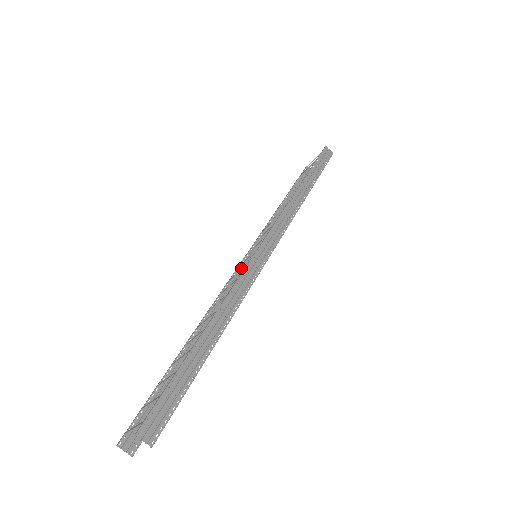
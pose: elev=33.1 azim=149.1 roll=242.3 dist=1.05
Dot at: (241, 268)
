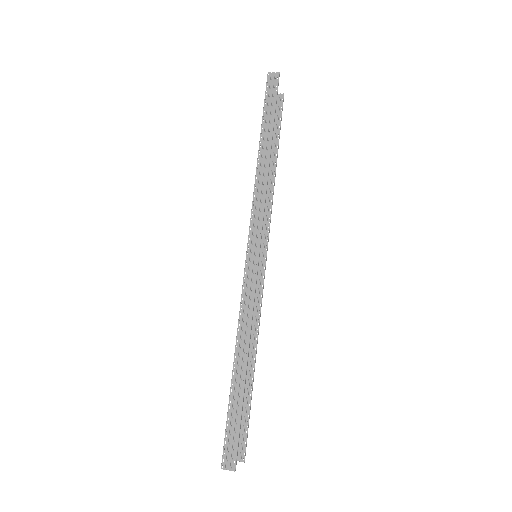
Dot at: occluded
